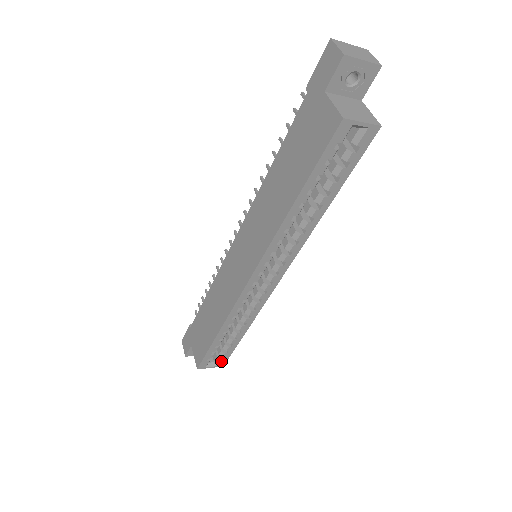
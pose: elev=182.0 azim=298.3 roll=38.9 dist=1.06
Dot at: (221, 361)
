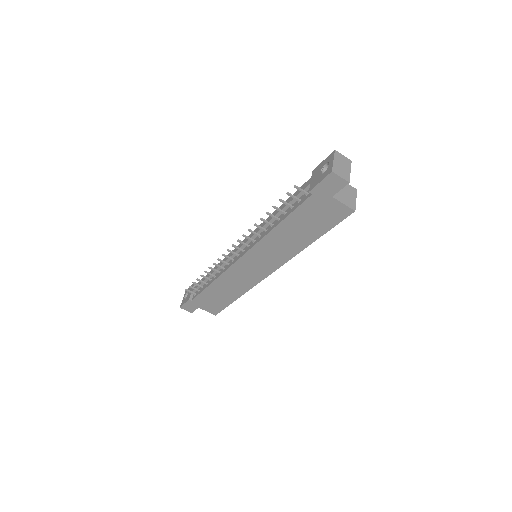
Dot at: occluded
